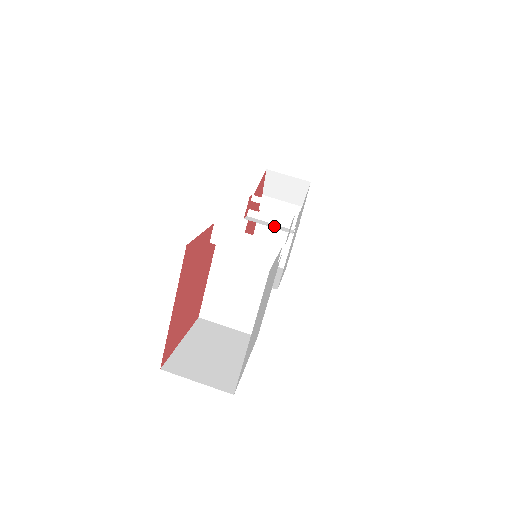
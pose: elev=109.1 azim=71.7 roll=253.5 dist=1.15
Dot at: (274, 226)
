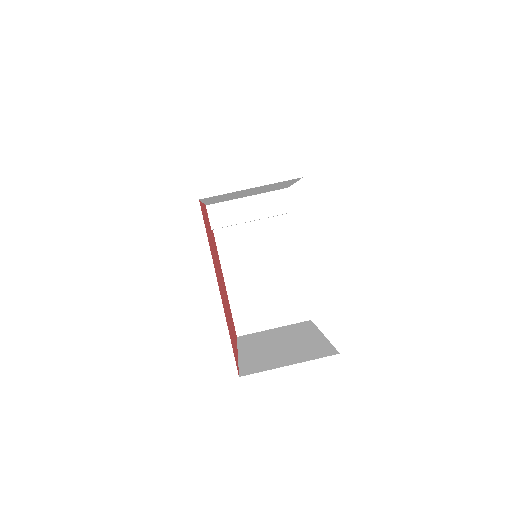
Dot at: occluded
